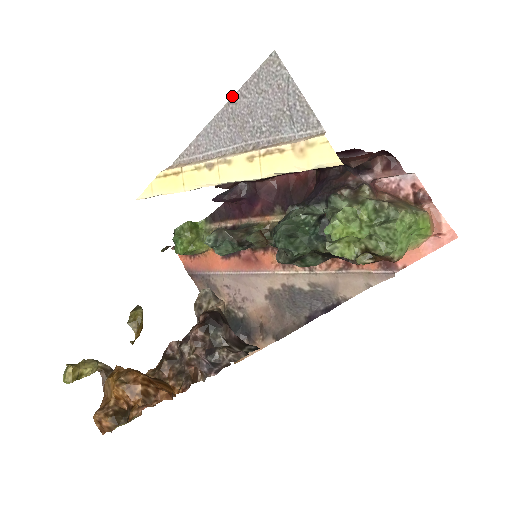
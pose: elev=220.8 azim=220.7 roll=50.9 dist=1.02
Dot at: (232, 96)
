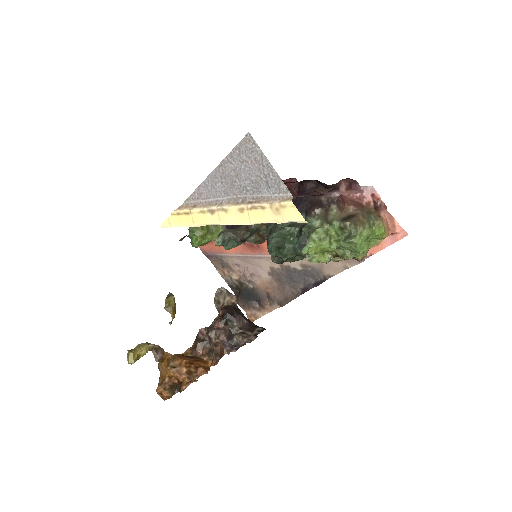
Dot at: (221, 161)
